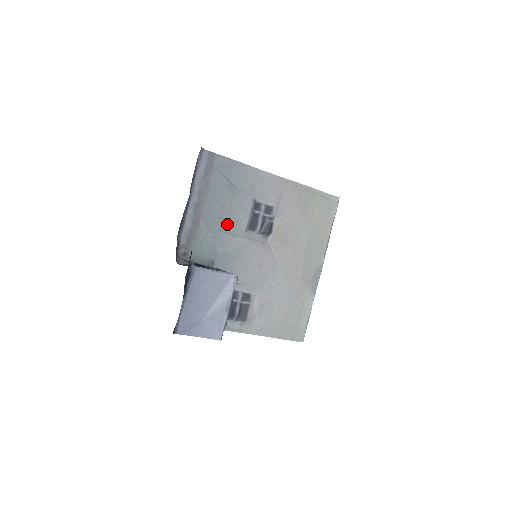
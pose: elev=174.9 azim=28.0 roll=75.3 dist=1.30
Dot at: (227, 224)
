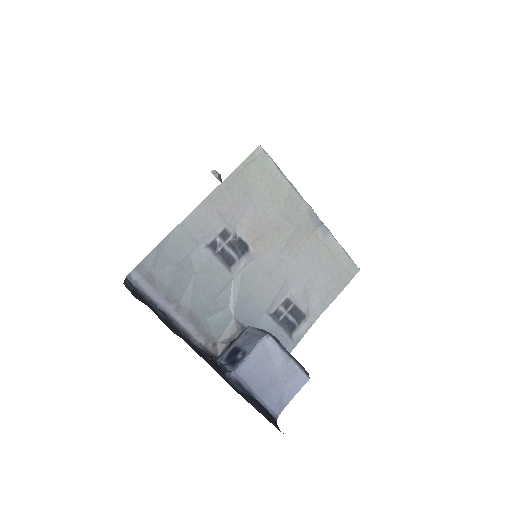
Dot at: (212, 288)
